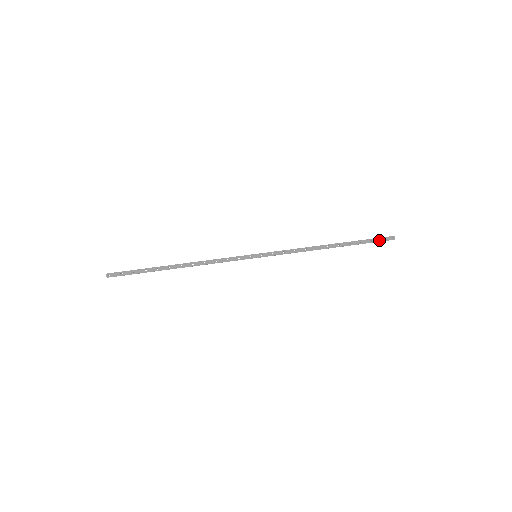
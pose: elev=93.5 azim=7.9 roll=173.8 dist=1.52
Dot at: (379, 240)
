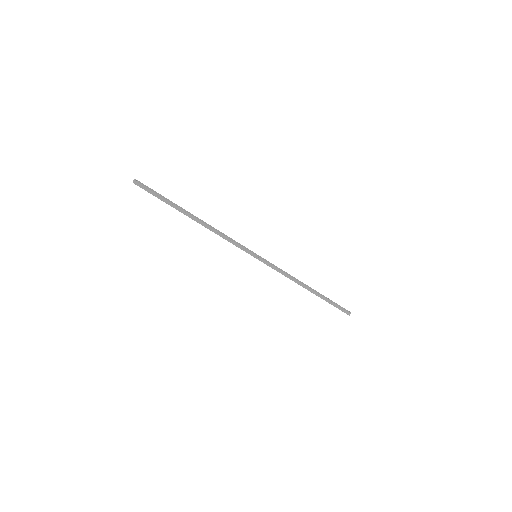
Dot at: (341, 307)
